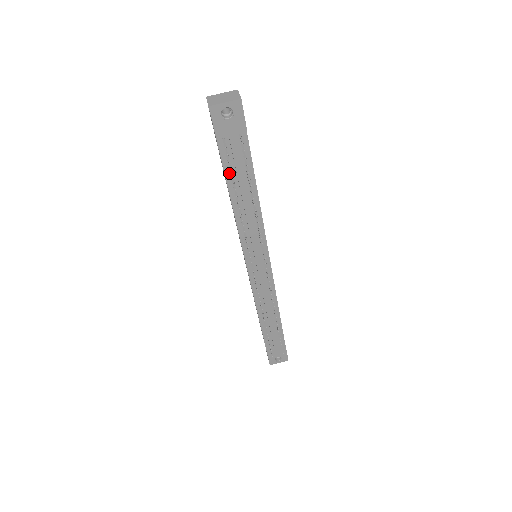
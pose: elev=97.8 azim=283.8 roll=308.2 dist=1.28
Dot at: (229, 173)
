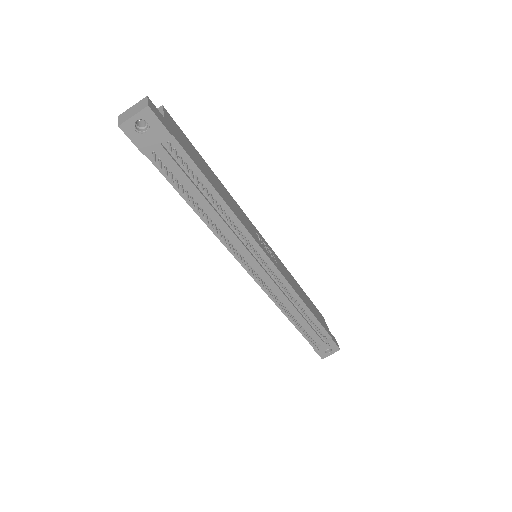
Dot at: occluded
